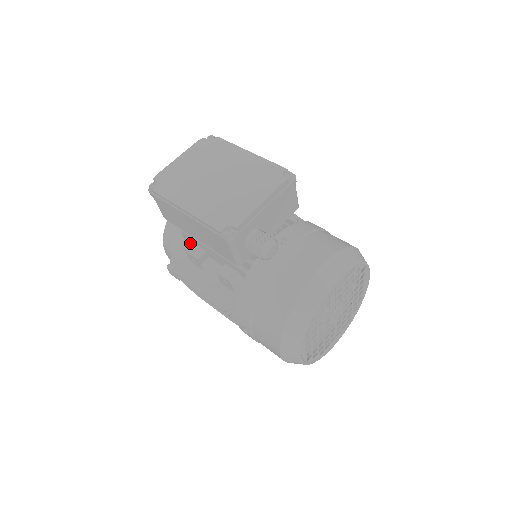
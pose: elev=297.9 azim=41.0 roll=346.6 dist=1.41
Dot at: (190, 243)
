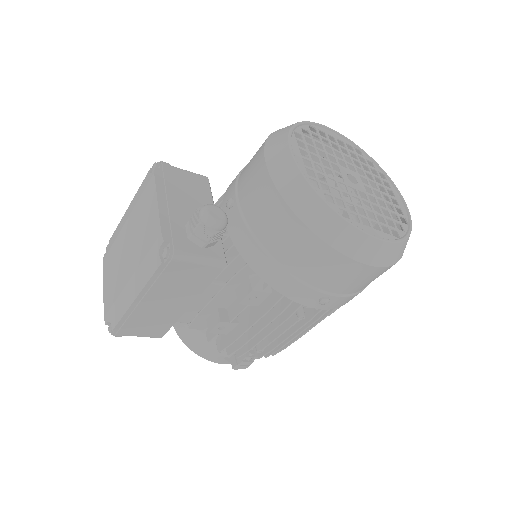
Dot at: occluded
